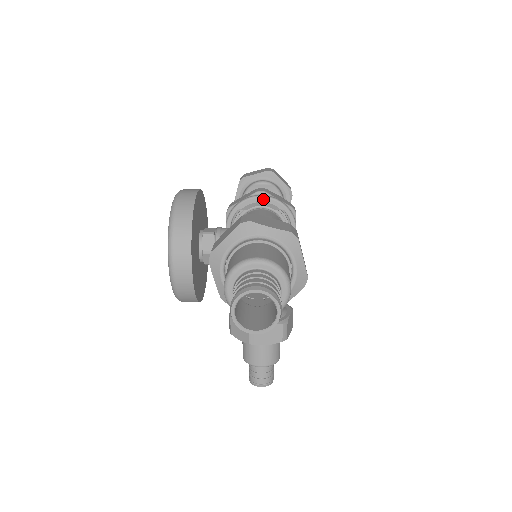
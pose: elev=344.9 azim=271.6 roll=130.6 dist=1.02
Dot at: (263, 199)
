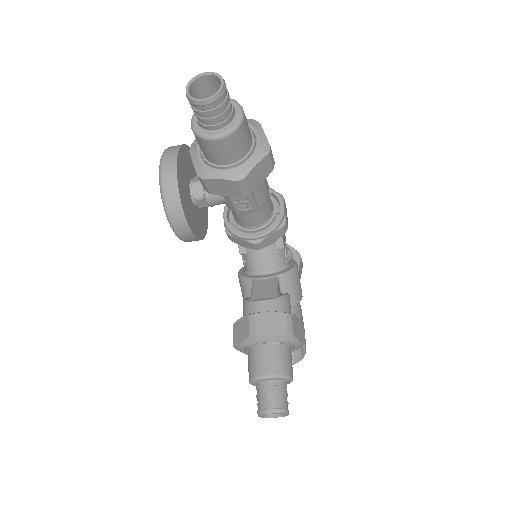
Dot at: occluded
